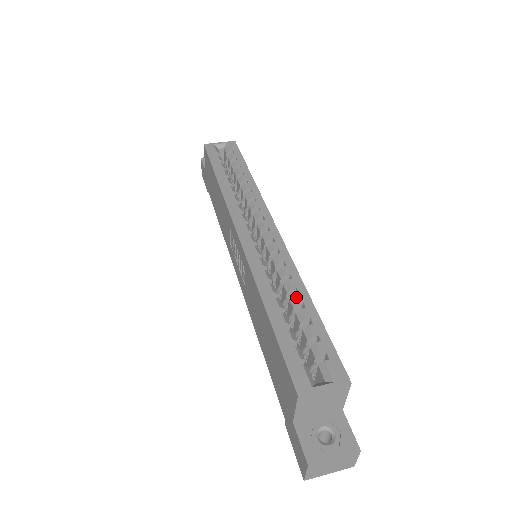
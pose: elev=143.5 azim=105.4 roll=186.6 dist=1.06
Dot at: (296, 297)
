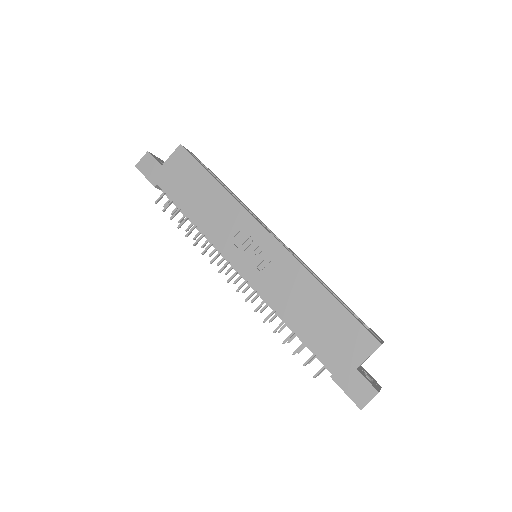
Dot at: (329, 289)
